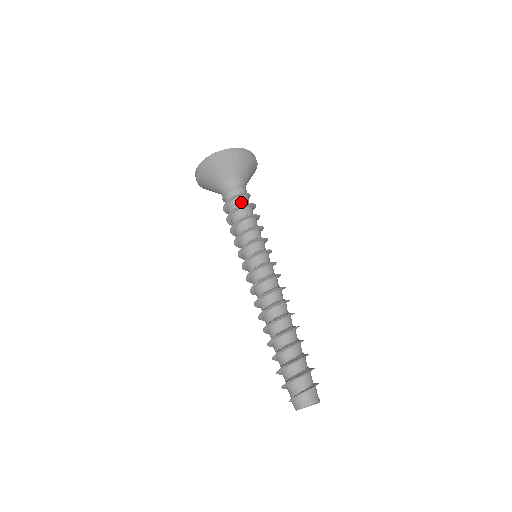
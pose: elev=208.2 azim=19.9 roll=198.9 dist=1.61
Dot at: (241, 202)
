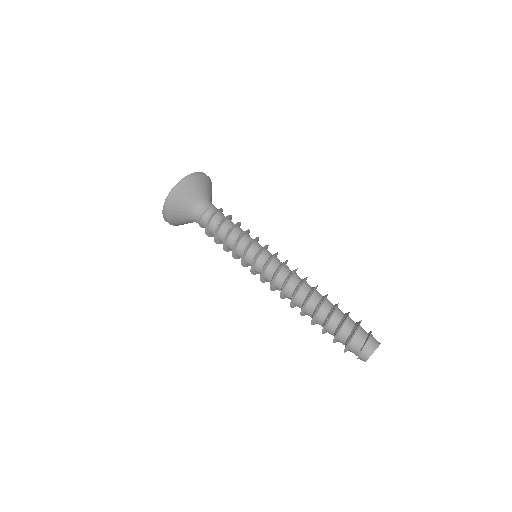
Dot at: occluded
